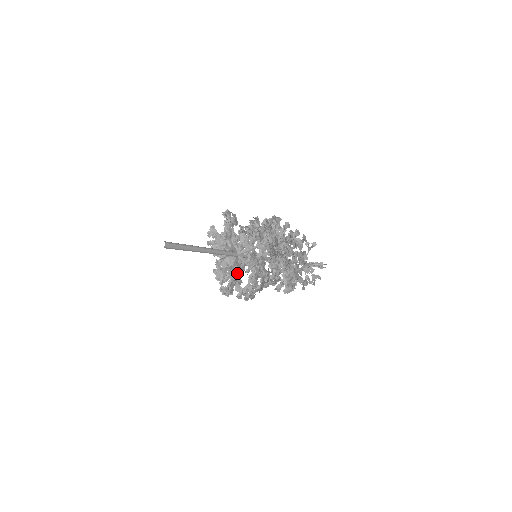
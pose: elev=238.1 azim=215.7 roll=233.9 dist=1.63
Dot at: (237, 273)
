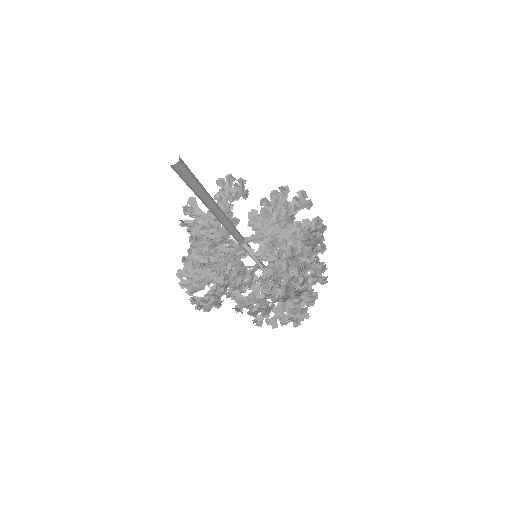
Dot at: (233, 273)
